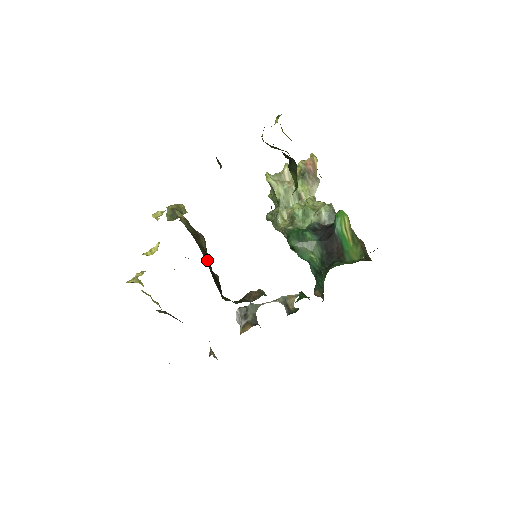
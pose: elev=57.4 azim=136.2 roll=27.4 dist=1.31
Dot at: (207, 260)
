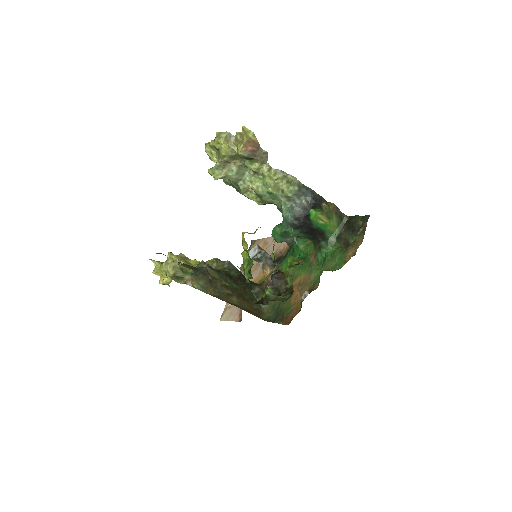
Dot at: occluded
